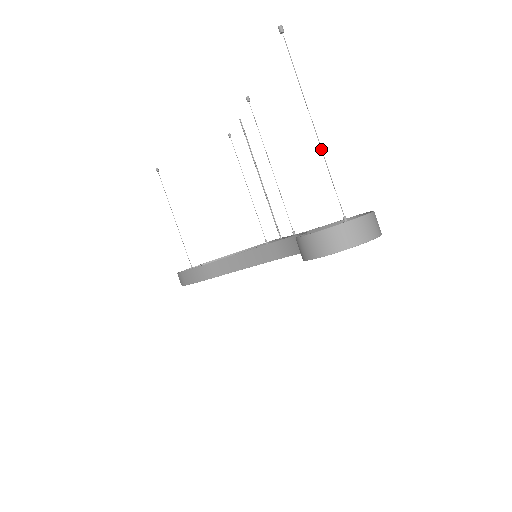
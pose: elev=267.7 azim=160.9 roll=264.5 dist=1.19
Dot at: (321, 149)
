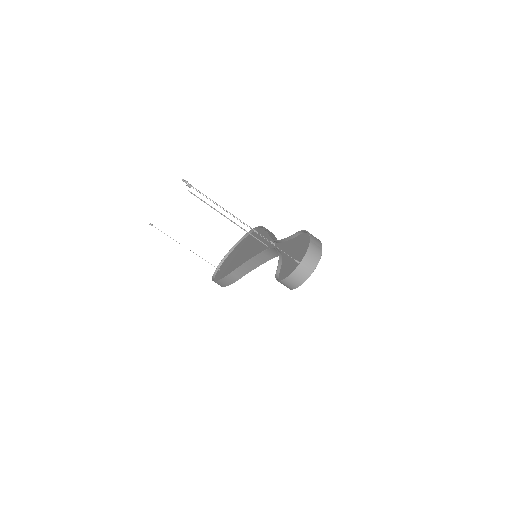
Dot at: (258, 234)
